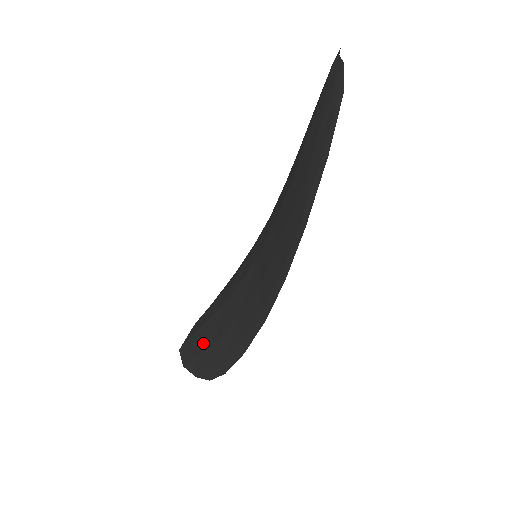
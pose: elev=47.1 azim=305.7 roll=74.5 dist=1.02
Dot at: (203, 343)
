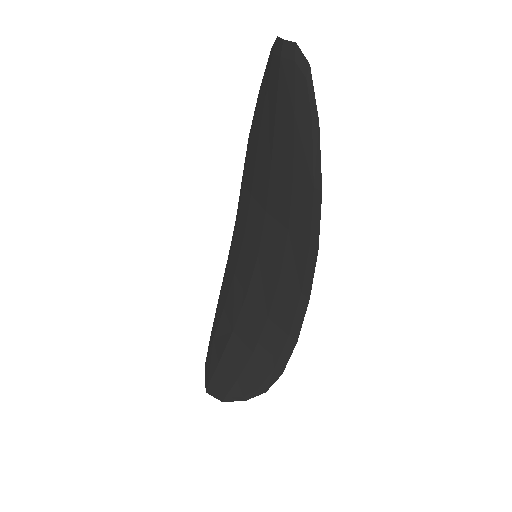
Dot at: (235, 366)
